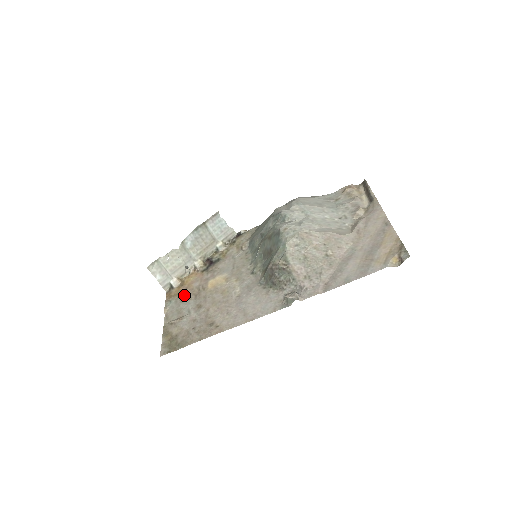
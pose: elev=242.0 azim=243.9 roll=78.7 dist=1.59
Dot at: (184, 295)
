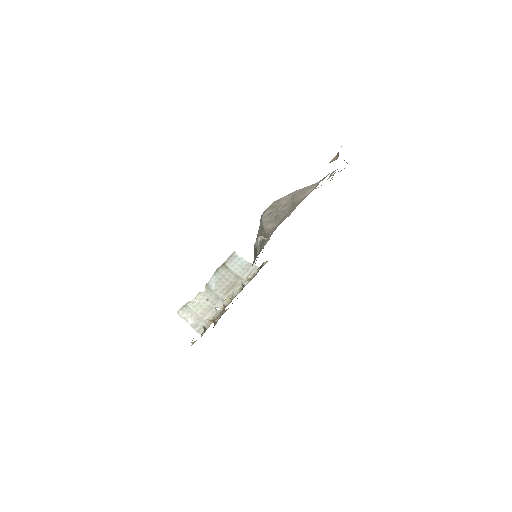
Dot at: occluded
